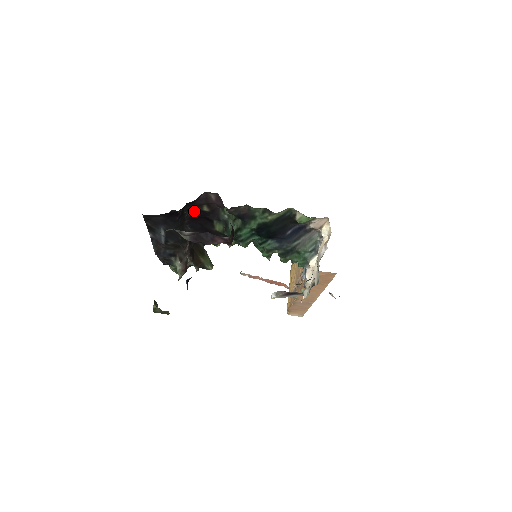
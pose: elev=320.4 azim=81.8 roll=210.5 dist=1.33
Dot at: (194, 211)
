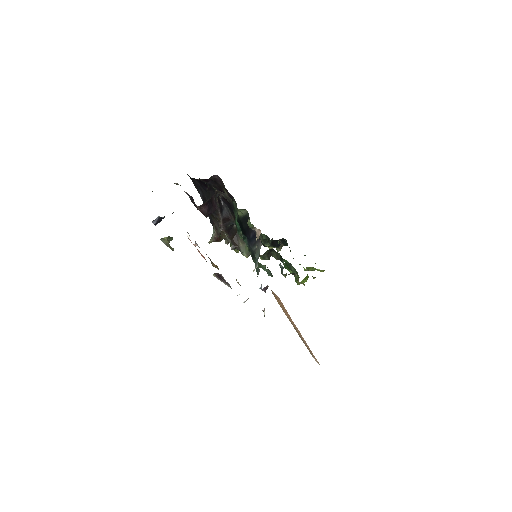
Dot at: (222, 191)
